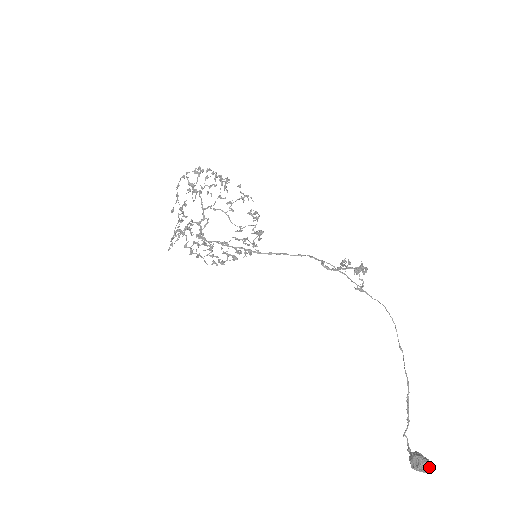
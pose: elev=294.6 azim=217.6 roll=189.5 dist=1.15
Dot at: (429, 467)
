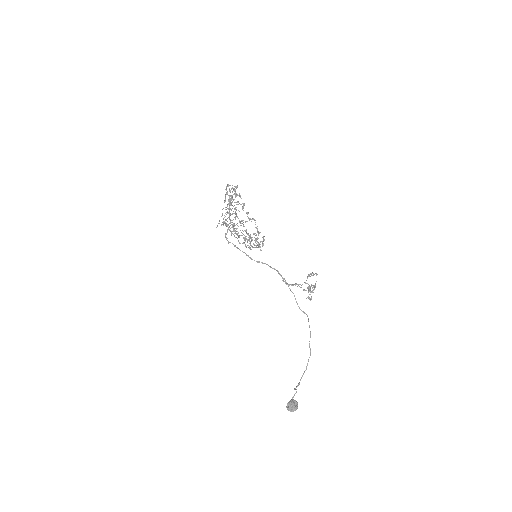
Dot at: (294, 410)
